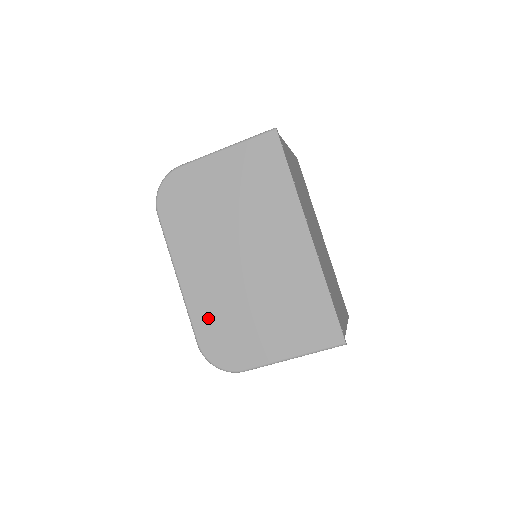
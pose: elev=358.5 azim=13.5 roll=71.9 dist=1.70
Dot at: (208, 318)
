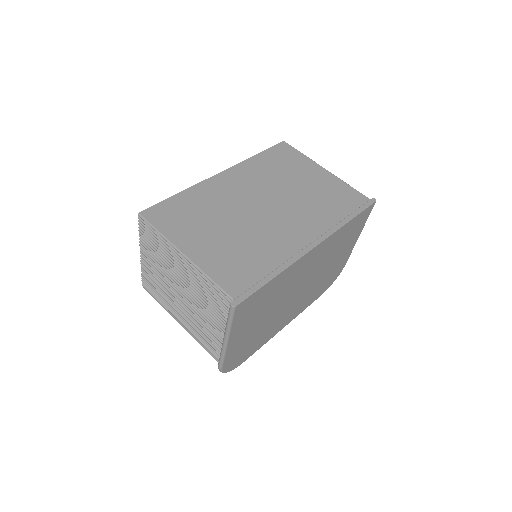
Dot at: occluded
